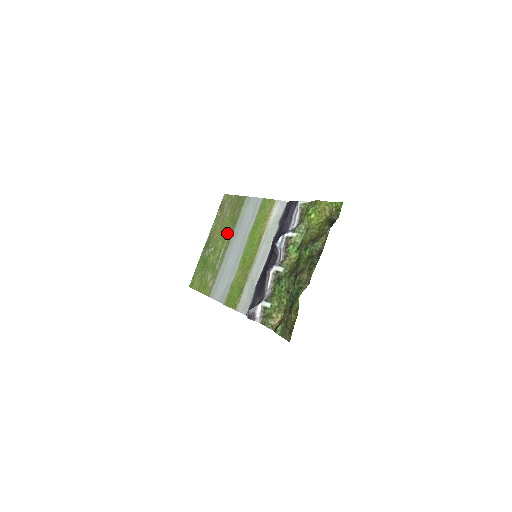
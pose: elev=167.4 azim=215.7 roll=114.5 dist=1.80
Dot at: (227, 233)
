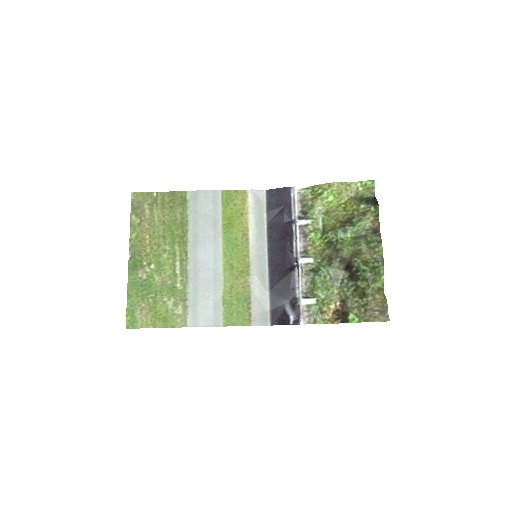
Dot at: (174, 241)
